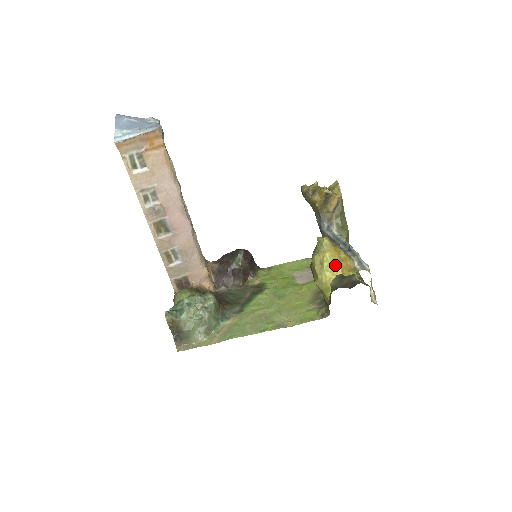
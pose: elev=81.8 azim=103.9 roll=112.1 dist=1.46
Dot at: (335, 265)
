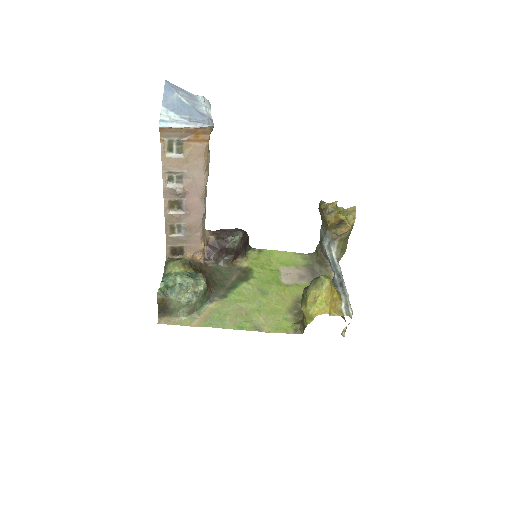
Dot at: (326, 306)
